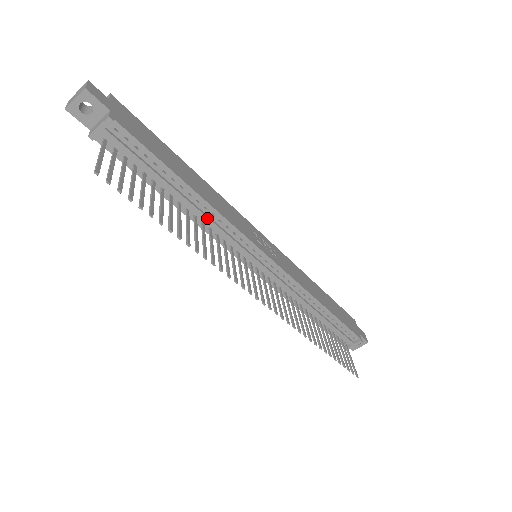
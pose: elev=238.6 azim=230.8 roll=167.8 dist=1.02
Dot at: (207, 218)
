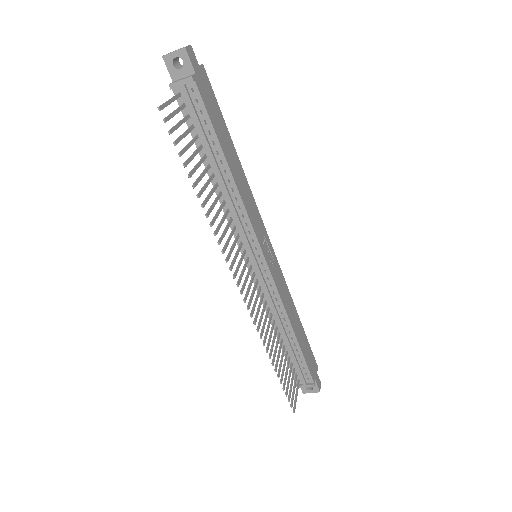
Dot at: (230, 199)
